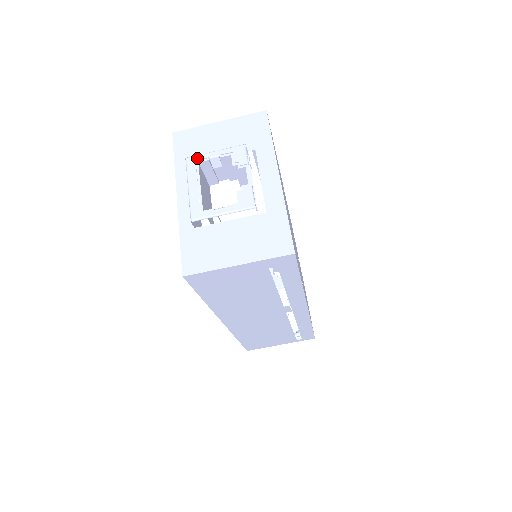
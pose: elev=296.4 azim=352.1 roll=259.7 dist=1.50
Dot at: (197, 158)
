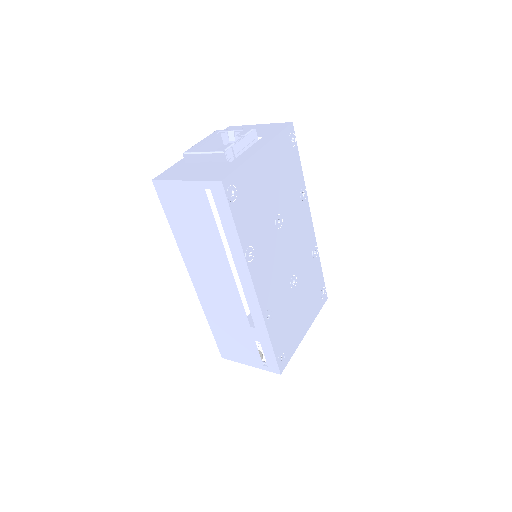
Dot at: (222, 130)
